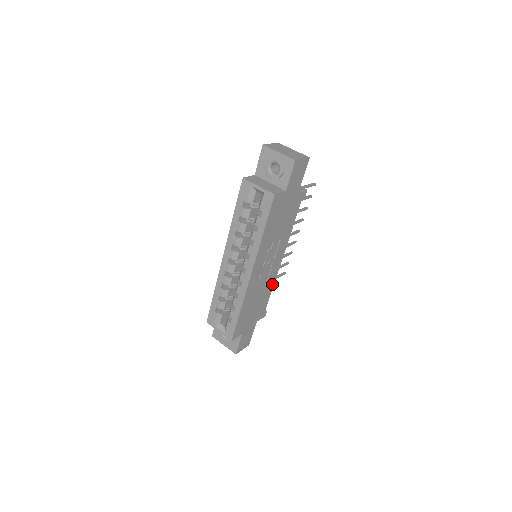
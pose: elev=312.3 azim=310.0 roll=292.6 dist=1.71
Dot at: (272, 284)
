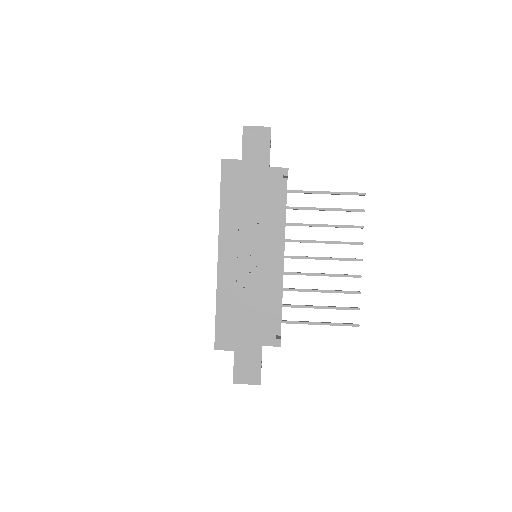
Dot at: (274, 292)
